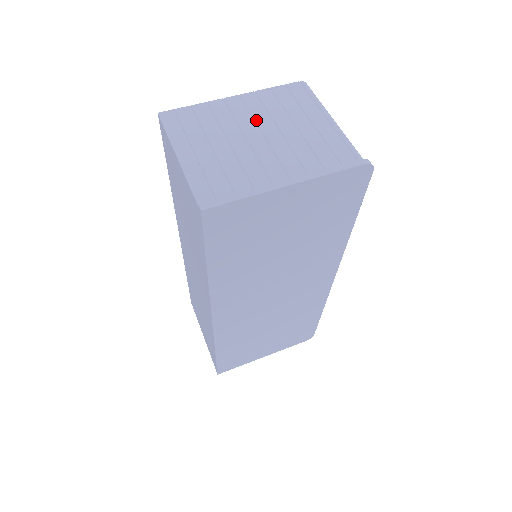
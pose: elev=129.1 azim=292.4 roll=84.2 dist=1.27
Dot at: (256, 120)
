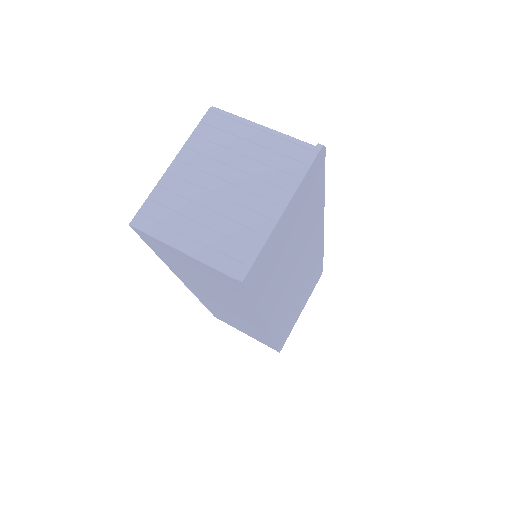
Dot at: (208, 172)
